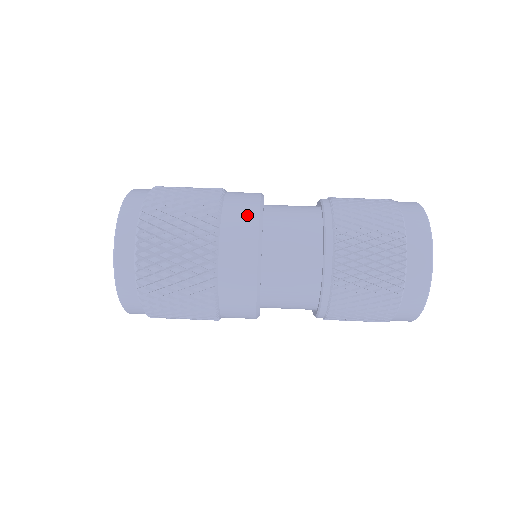
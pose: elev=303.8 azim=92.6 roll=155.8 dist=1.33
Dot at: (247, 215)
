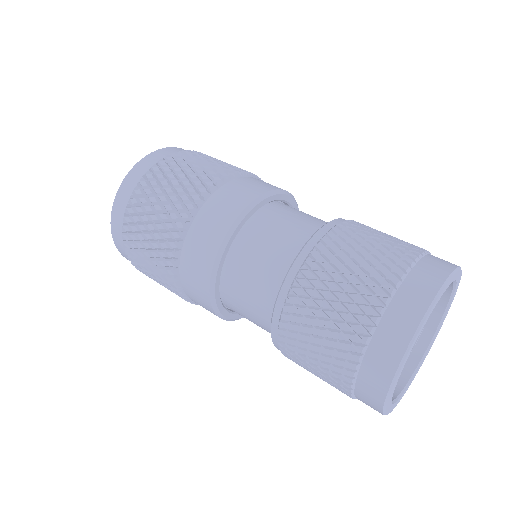
Dot at: (214, 231)
